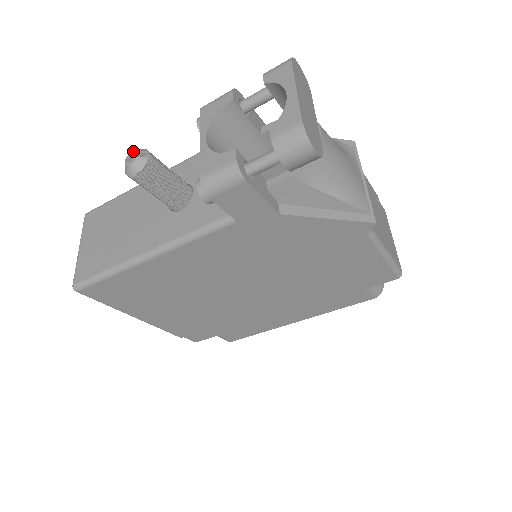
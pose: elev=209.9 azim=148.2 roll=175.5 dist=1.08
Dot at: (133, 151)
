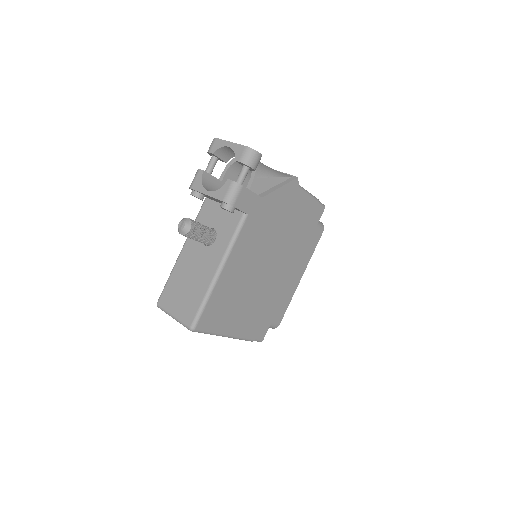
Dot at: (179, 222)
